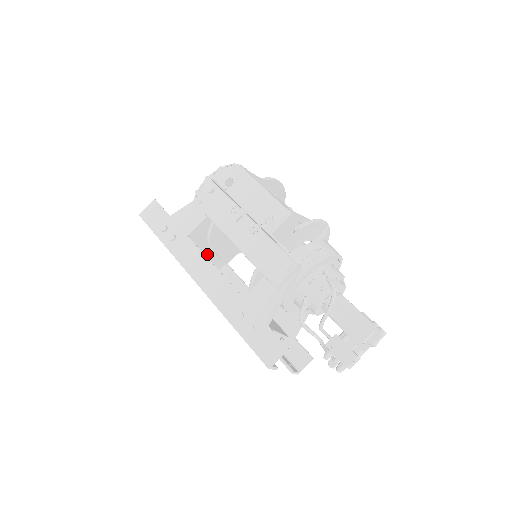
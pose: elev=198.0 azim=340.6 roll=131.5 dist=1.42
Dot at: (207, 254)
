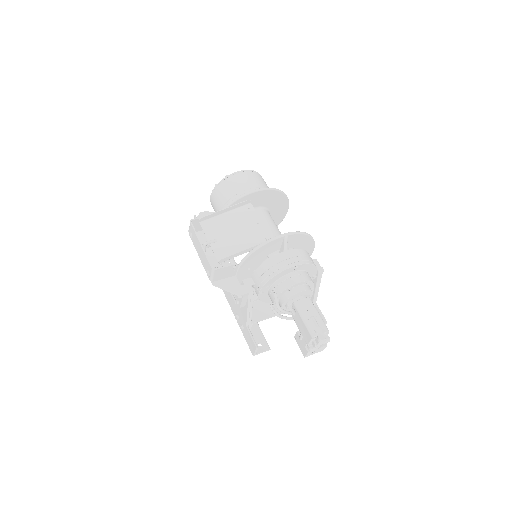
Dot at: occluded
